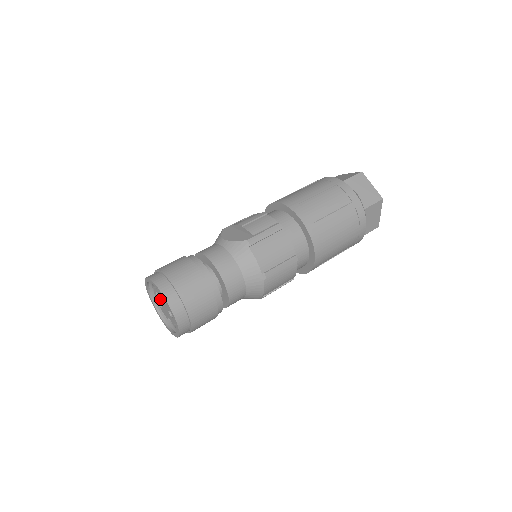
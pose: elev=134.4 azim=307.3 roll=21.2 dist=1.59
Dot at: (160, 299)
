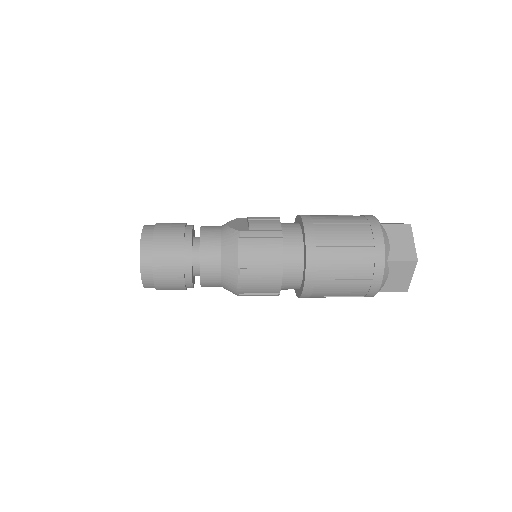
Dot at: occluded
